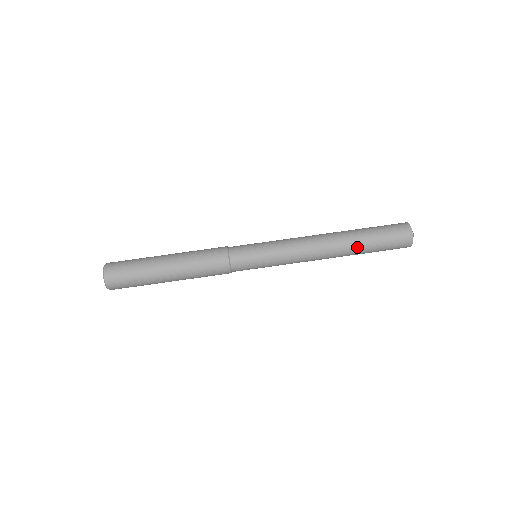
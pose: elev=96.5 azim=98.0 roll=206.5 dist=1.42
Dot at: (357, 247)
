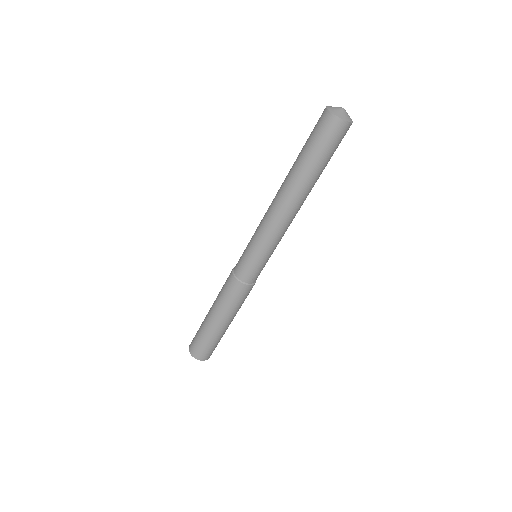
Dot at: (312, 180)
